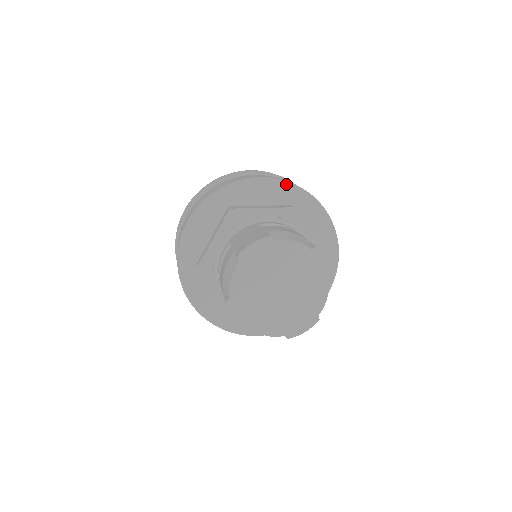
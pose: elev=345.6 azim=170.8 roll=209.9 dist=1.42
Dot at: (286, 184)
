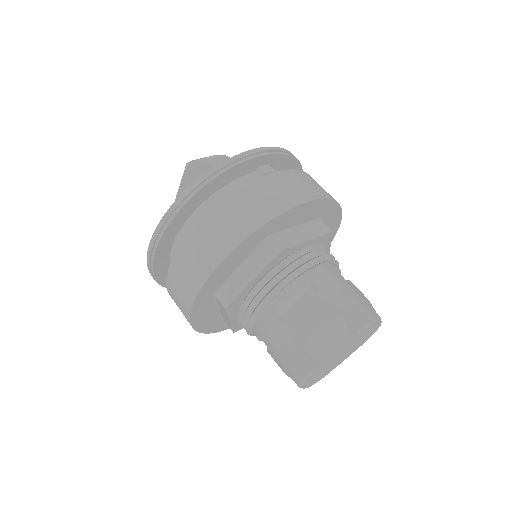
Dot at: (249, 238)
